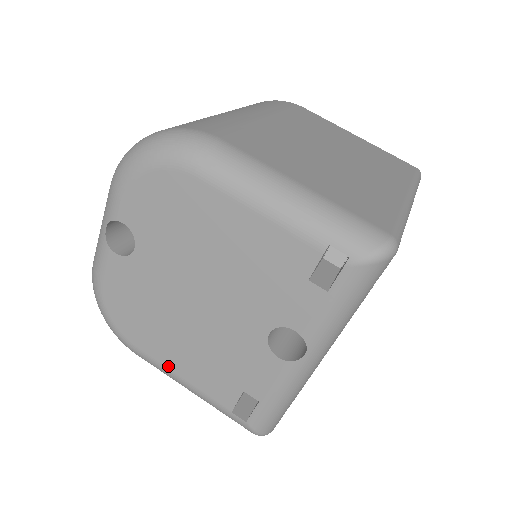
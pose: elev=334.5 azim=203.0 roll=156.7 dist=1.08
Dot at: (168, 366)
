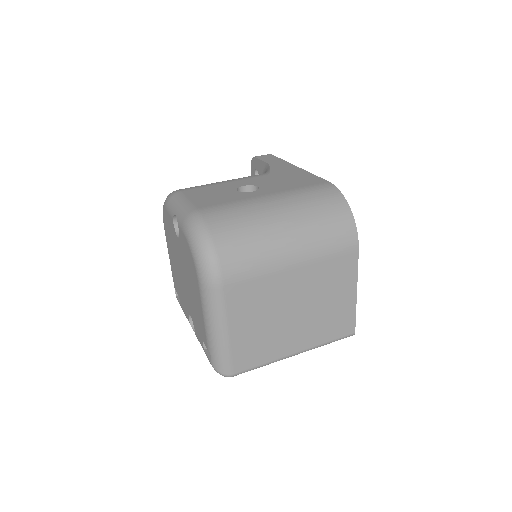
Dot at: (169, 252)
